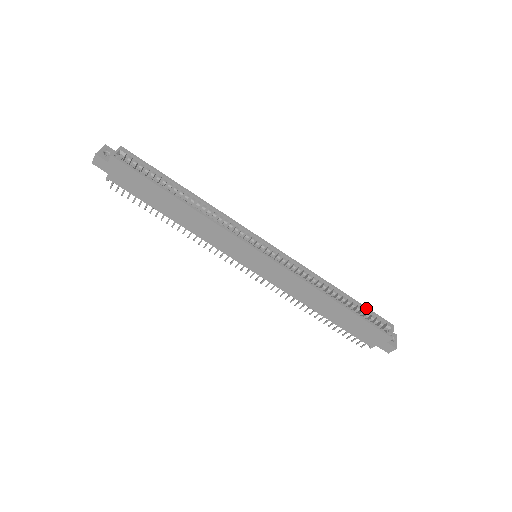
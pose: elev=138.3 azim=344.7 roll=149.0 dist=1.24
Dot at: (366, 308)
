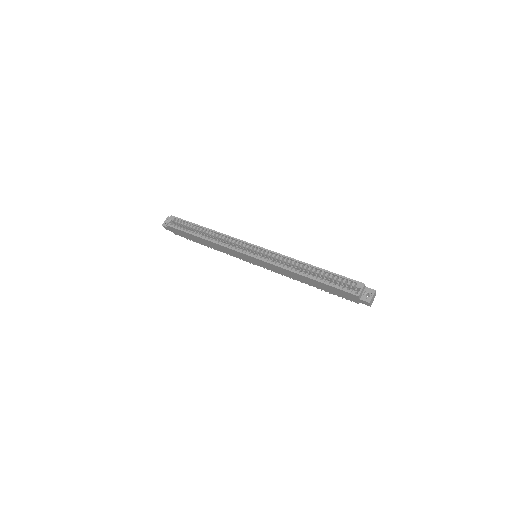
Dot at: (337, 275)
